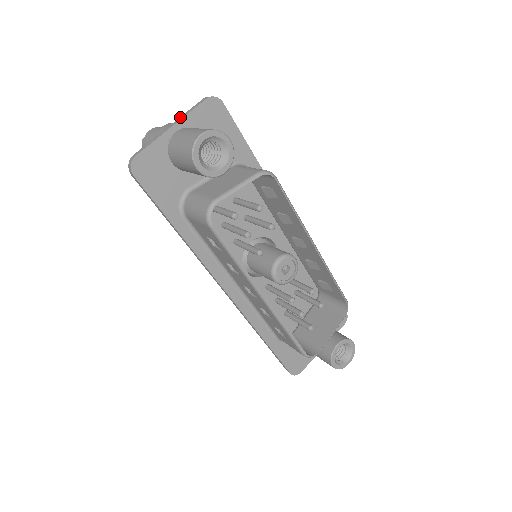
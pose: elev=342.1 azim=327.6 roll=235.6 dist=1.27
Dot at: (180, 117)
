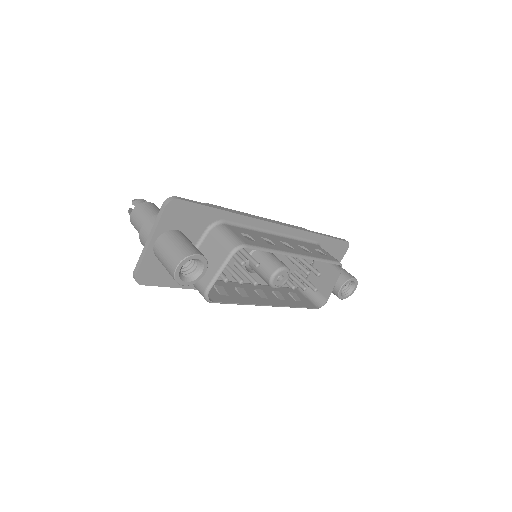
Dot at: (152, 229)
